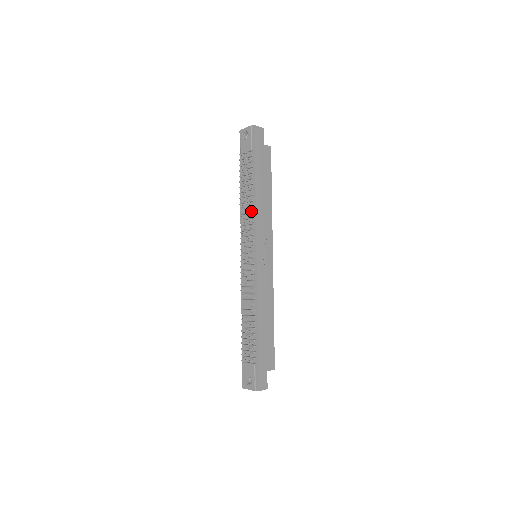
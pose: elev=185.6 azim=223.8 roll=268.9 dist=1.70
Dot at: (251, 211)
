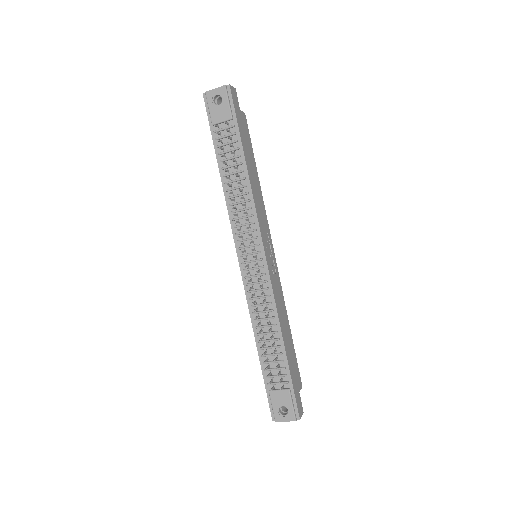
Dot at: (247, 200)
